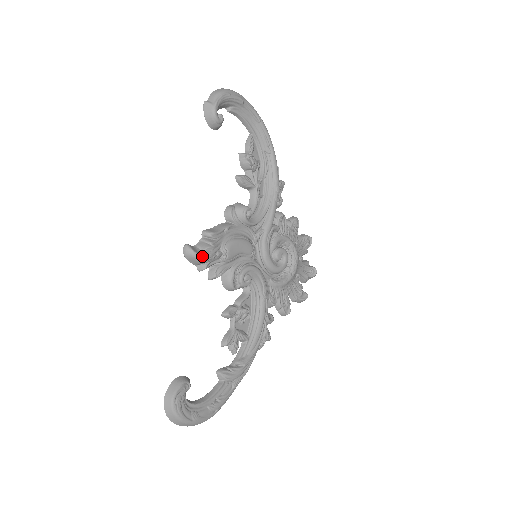
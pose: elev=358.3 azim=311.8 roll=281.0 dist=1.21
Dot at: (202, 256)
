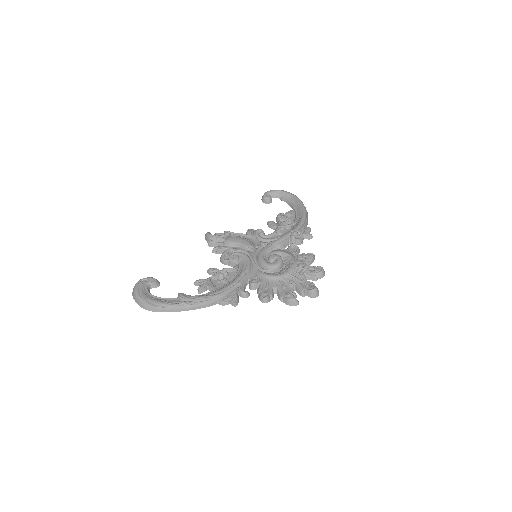
Dot at: (210, 234)
